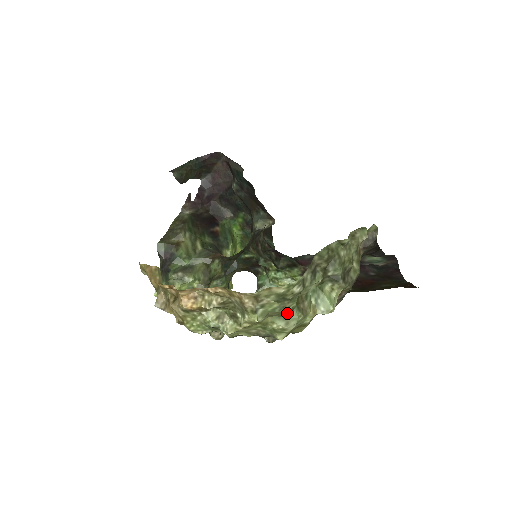
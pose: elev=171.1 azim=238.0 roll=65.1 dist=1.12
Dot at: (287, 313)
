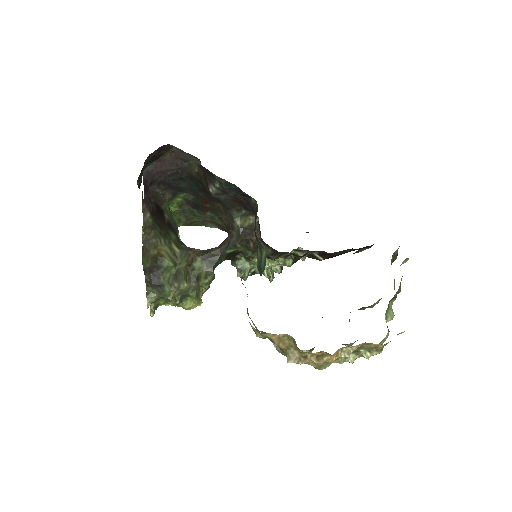
Dot at: occluded
